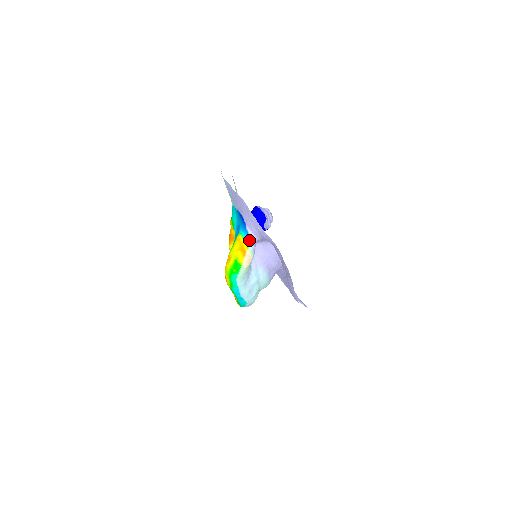
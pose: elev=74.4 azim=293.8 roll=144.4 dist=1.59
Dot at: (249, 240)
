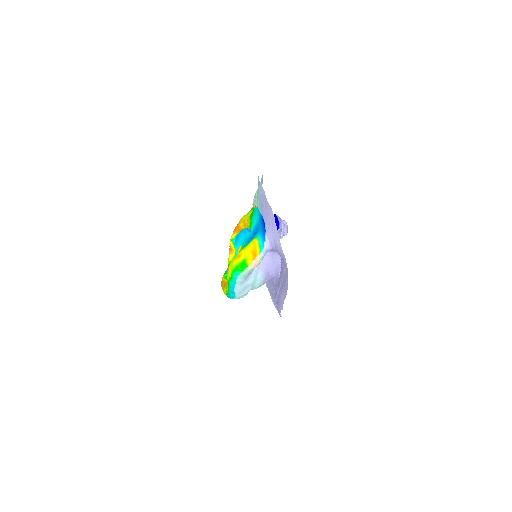
Dot at: (263, 247)
